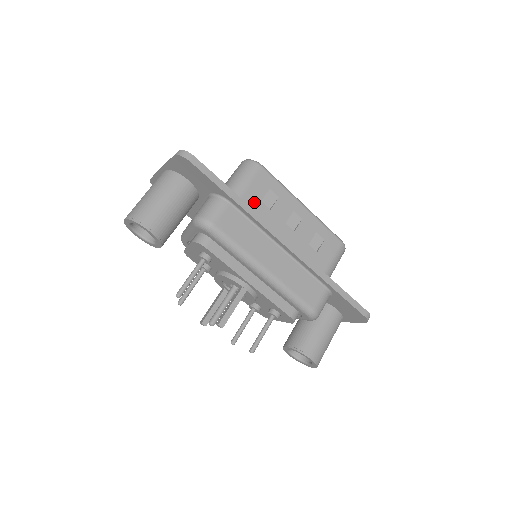
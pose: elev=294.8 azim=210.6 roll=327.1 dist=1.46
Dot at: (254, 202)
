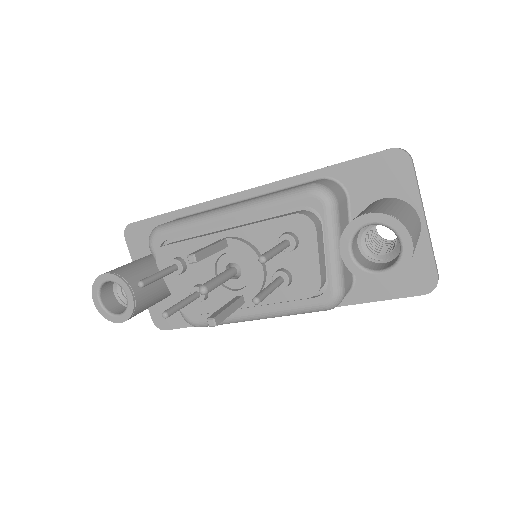
Dot at: occluded
